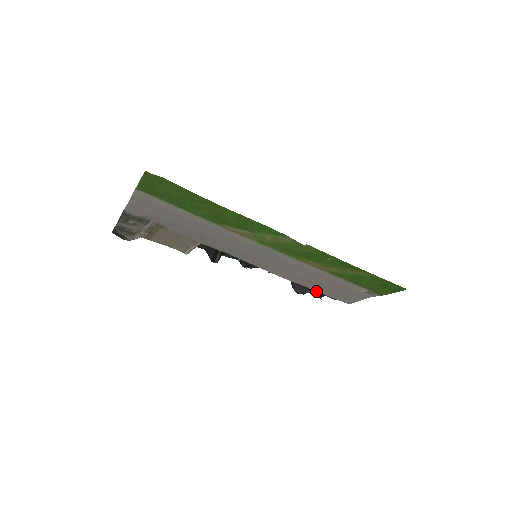
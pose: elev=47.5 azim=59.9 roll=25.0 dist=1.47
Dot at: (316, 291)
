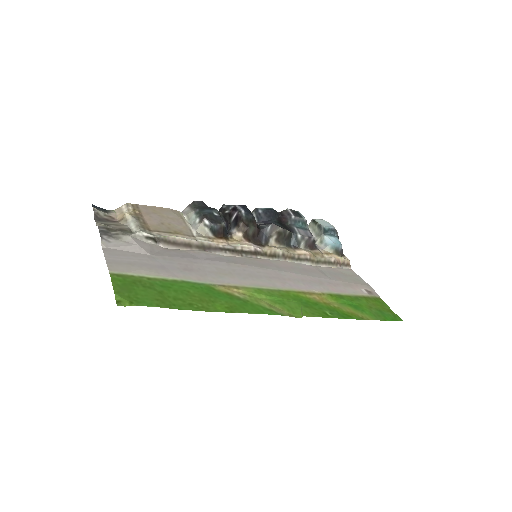
Dot at: (318, 266)
